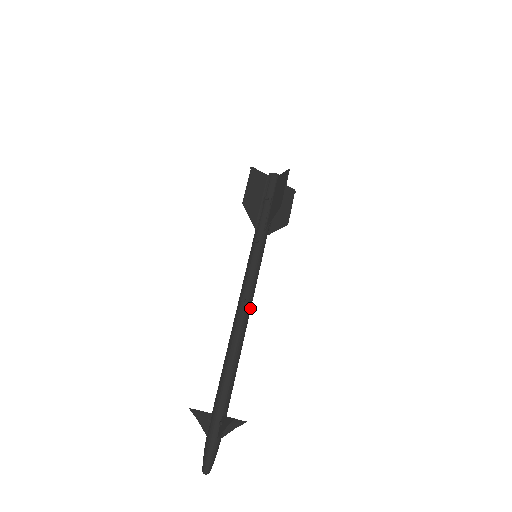
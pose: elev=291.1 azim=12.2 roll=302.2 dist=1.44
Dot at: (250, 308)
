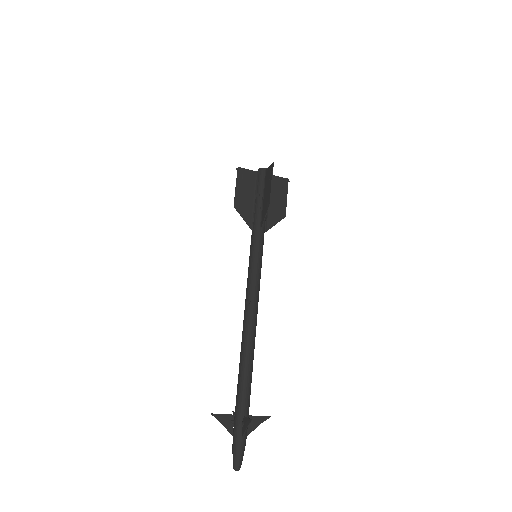
Dot at: (257, 309)
